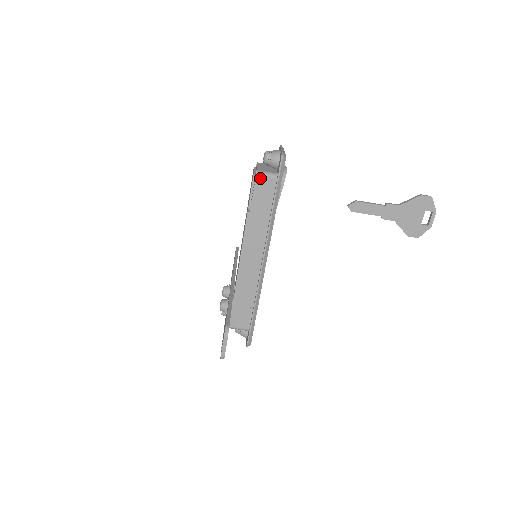
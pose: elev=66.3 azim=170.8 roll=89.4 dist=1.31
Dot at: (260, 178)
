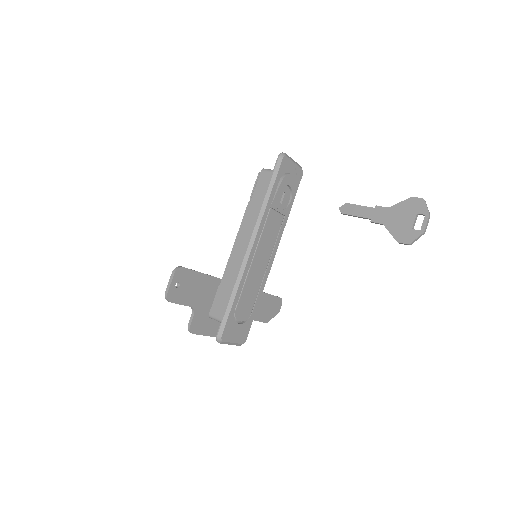
Dot at: (263, 173)
